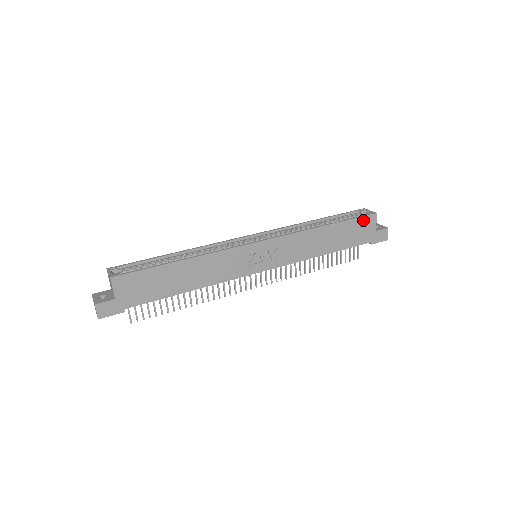
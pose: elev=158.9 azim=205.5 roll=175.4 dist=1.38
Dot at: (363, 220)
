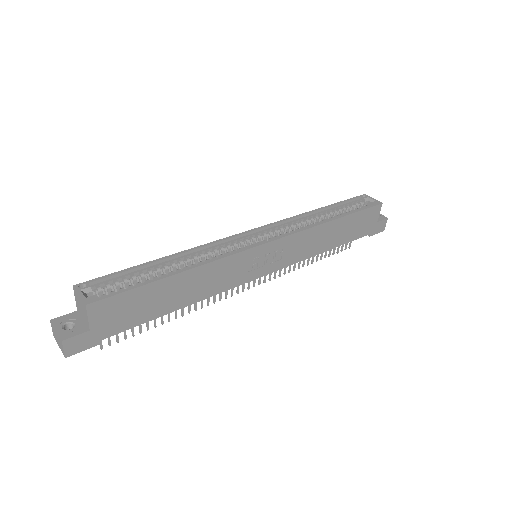
Dot at: (369, 211)
